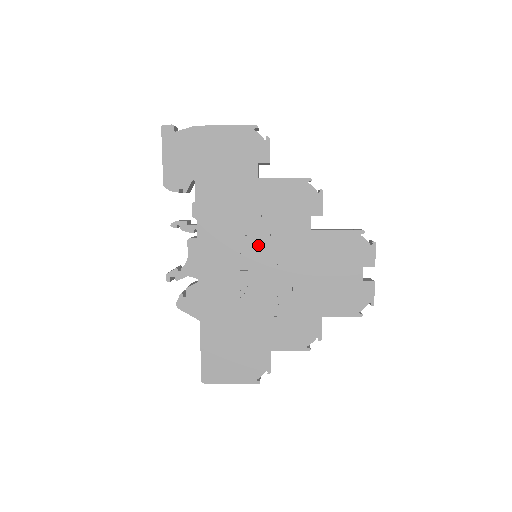
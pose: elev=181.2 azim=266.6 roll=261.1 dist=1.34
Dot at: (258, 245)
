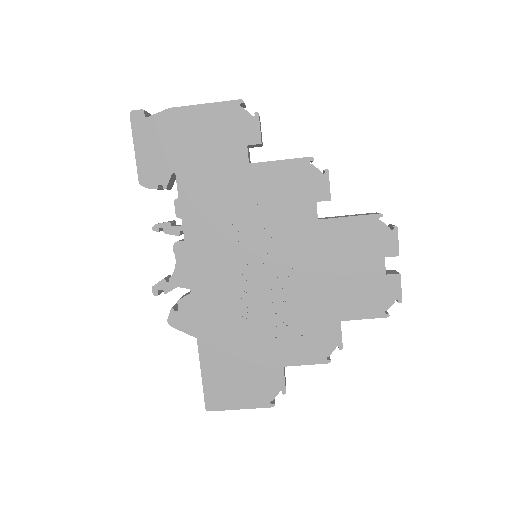
Dot at: (257, 243)
